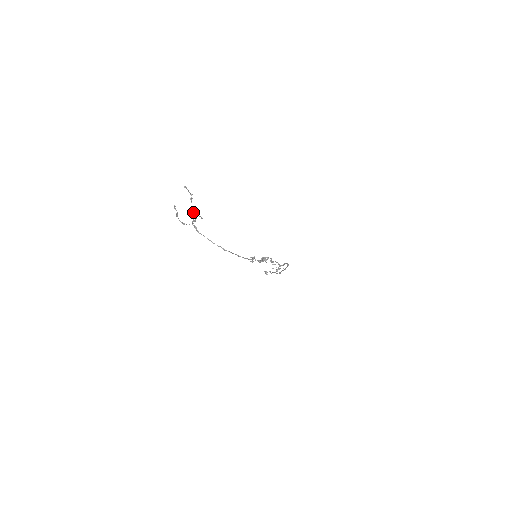
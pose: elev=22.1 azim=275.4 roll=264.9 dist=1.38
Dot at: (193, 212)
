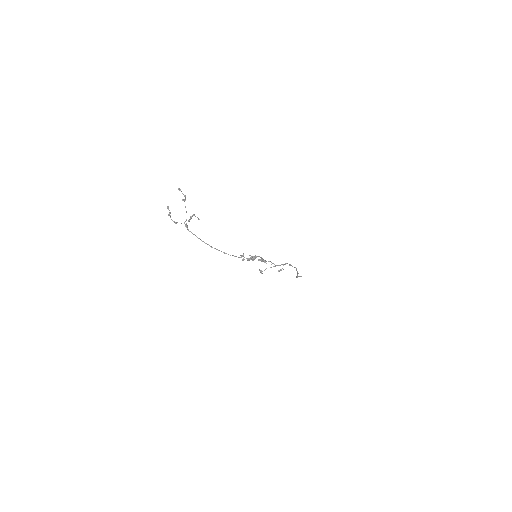
Dot at: (186, 212)
